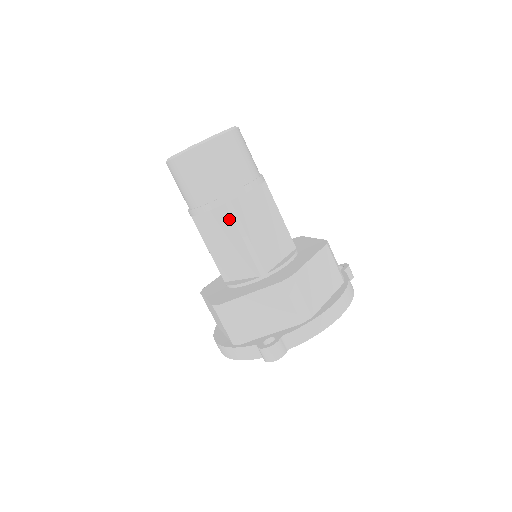
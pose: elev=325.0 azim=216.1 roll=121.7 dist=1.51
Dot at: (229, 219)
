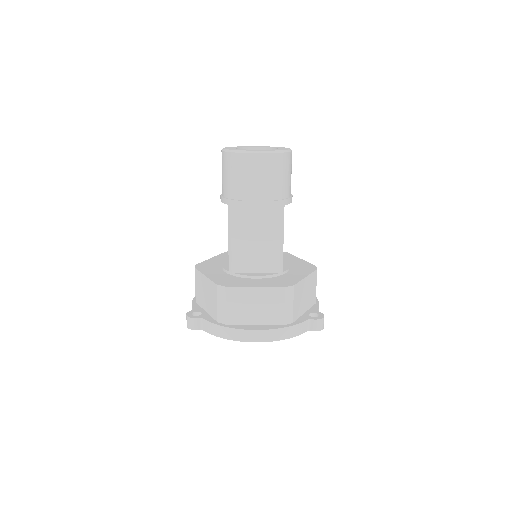
Dot at: (228, 217)
